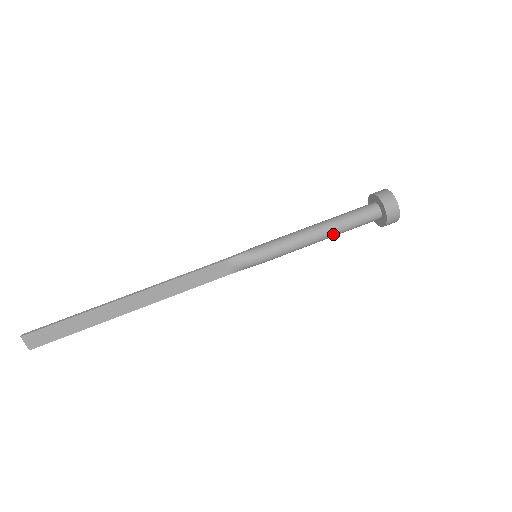
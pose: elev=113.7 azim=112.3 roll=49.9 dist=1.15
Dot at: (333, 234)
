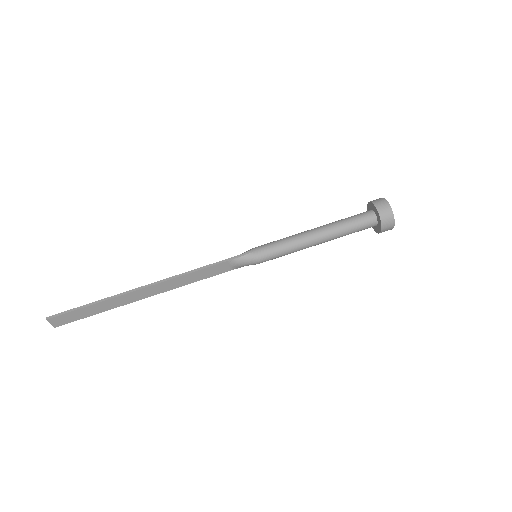
Dot at: (329, 240)
